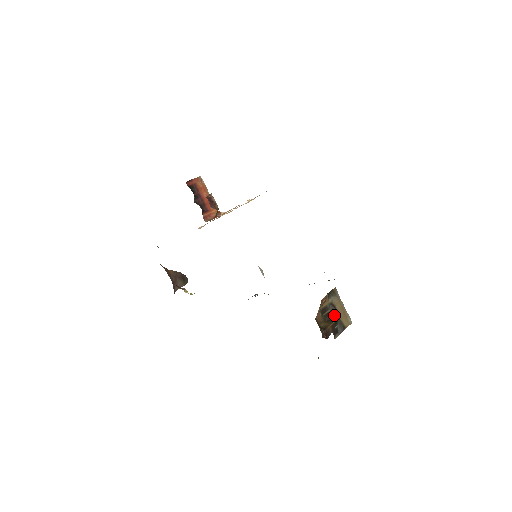
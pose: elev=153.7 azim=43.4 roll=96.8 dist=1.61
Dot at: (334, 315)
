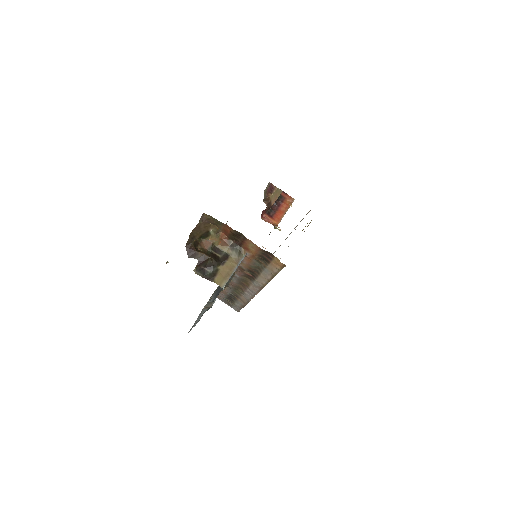
Dot at: (218, 260)
